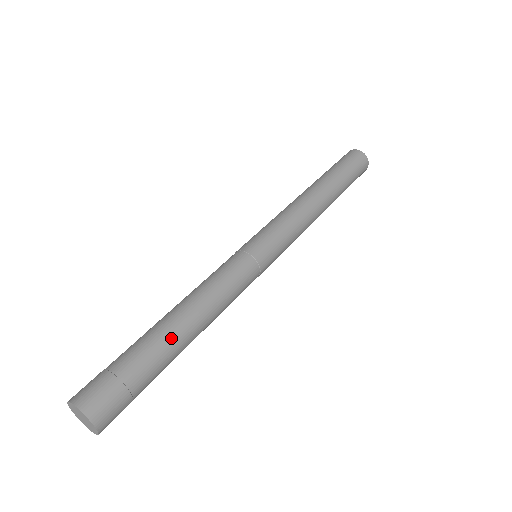
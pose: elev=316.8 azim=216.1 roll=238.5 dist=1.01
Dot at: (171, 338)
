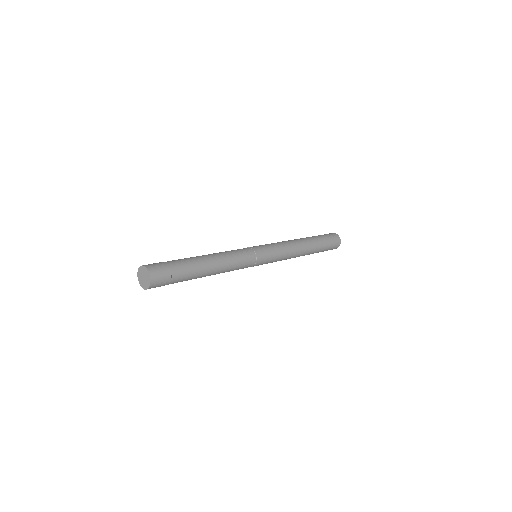
Dot at: (200, 267)
